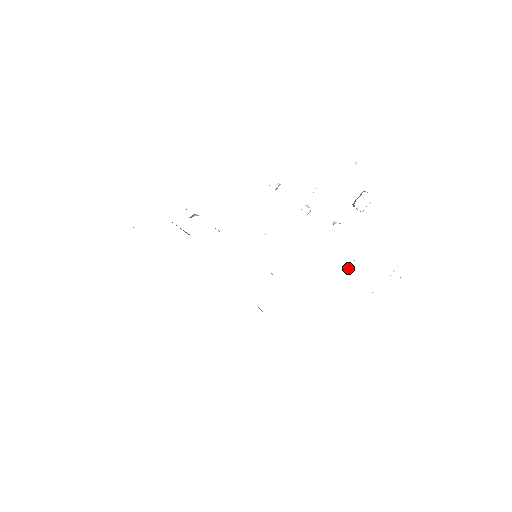
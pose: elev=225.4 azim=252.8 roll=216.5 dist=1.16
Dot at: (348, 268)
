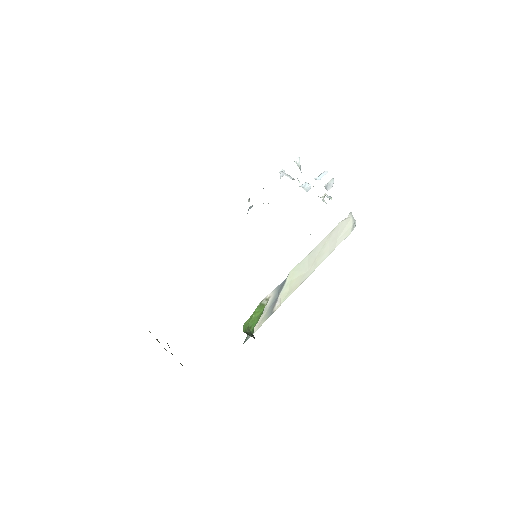
Dot at: occluded
